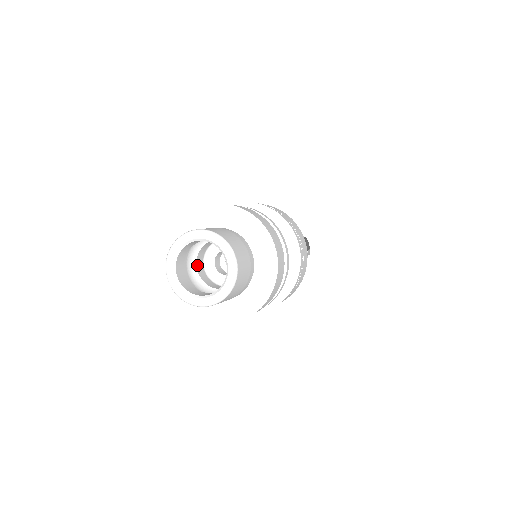
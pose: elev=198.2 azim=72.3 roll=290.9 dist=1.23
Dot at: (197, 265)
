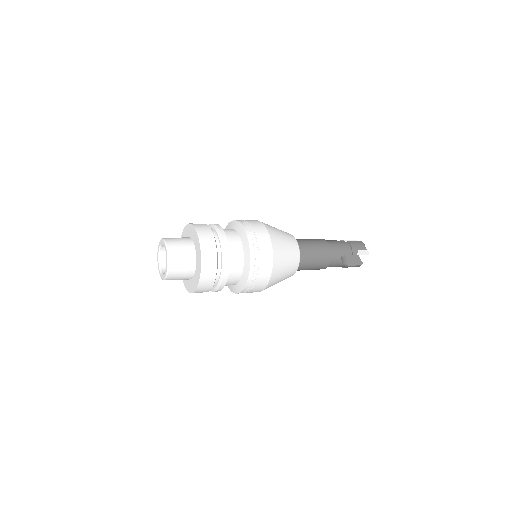
Dot at: occluded
